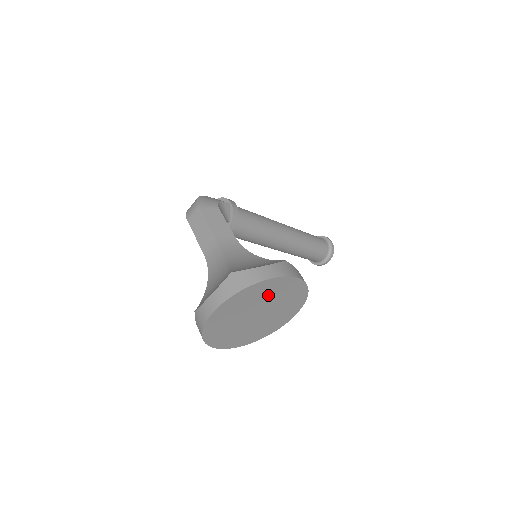
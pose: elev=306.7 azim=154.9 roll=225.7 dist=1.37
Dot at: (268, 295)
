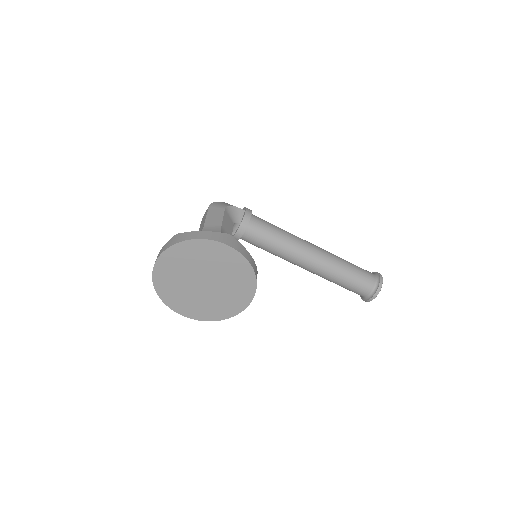
Dot at: (206, 260)
